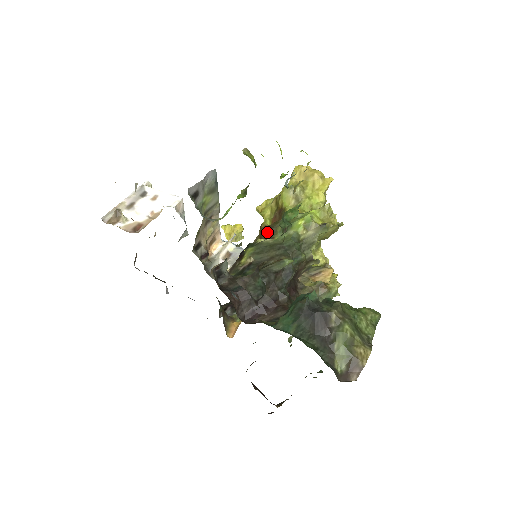
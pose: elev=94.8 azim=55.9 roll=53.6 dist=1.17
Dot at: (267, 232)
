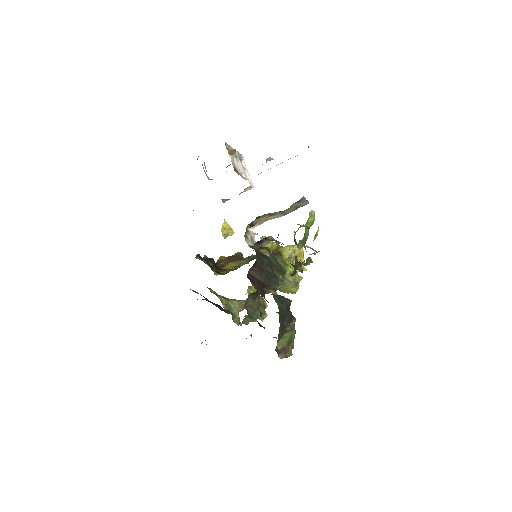
Dot at: occluded
